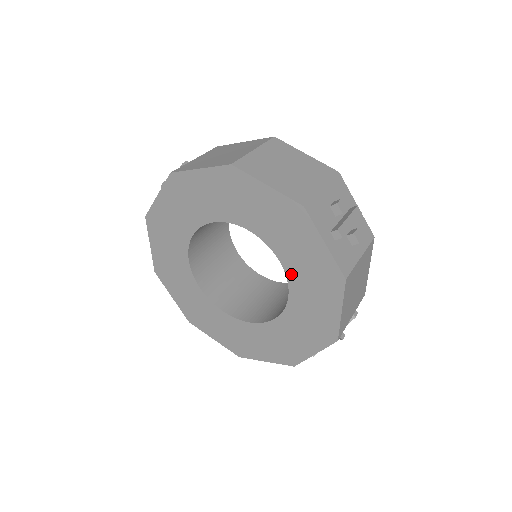
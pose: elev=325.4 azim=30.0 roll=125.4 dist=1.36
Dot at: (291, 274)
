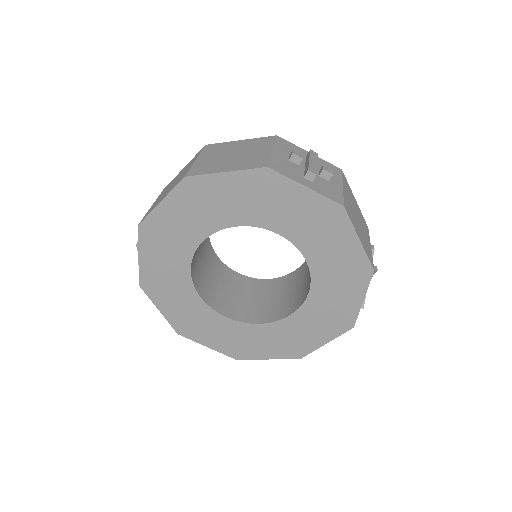
Dot at: (296, 239)
